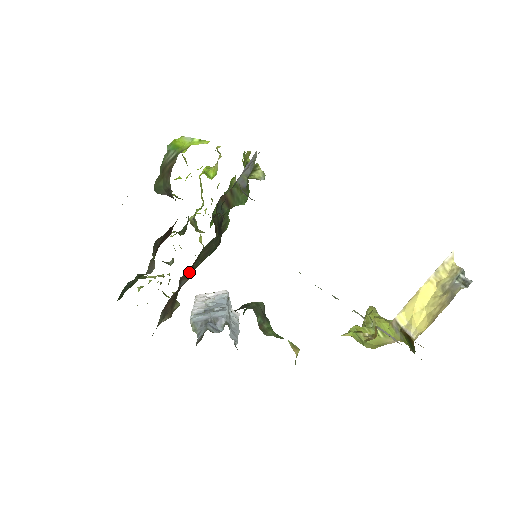
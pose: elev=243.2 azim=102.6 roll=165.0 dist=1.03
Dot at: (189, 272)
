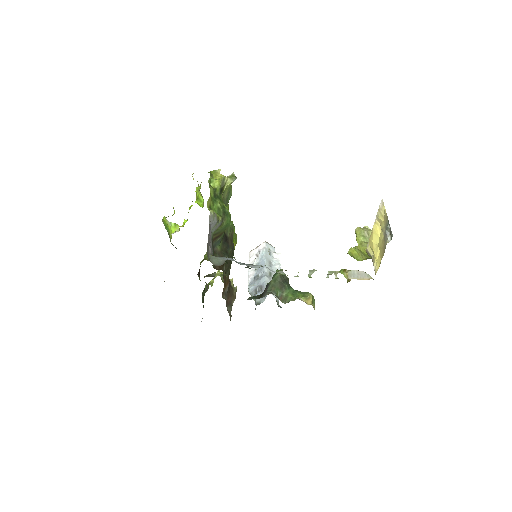
Dot at: (226, 283)
